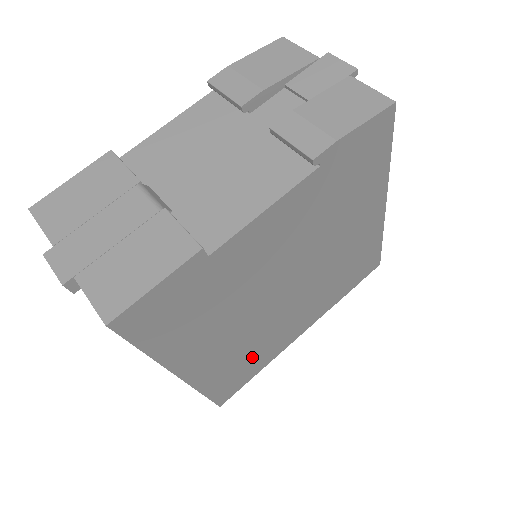
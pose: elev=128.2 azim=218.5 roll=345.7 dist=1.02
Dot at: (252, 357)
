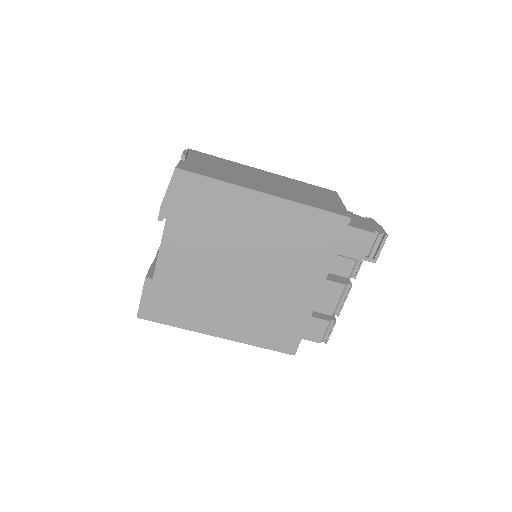
Dot at: (276, 318)
